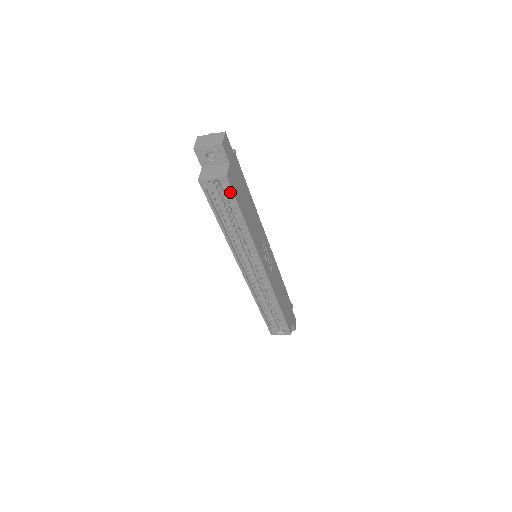
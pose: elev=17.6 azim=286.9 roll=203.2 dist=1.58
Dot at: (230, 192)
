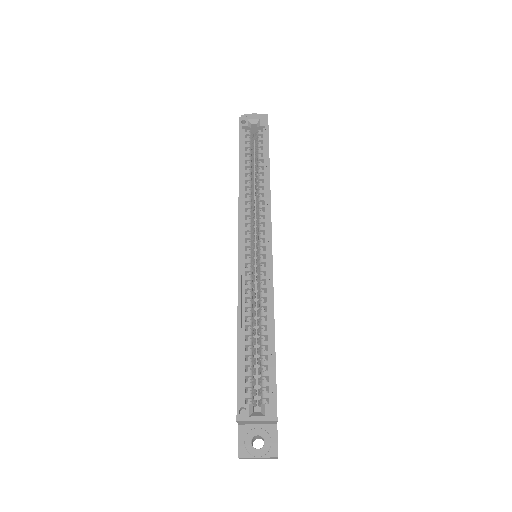
Dot at: (265, 132)
